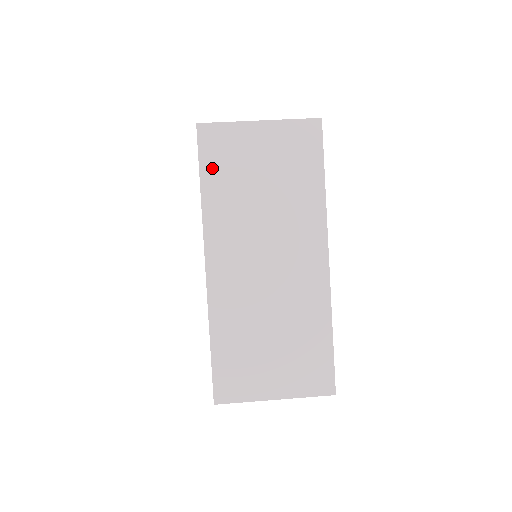
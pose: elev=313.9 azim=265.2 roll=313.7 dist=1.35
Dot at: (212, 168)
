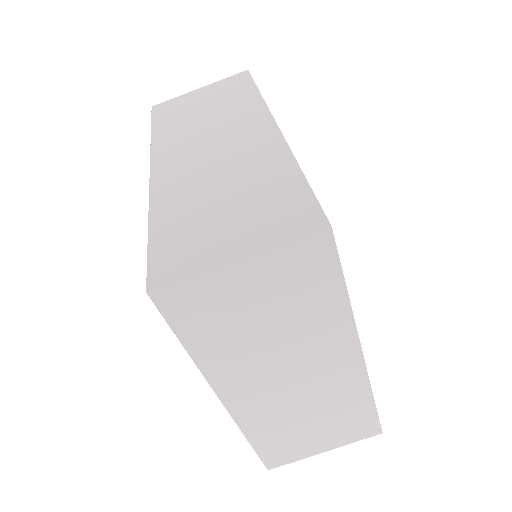
Dot at: (191, 328)
